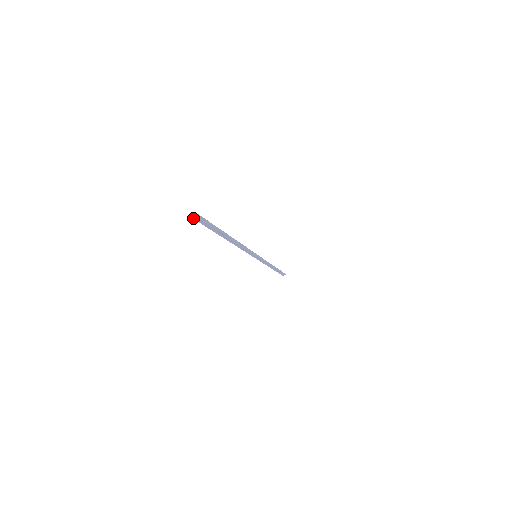
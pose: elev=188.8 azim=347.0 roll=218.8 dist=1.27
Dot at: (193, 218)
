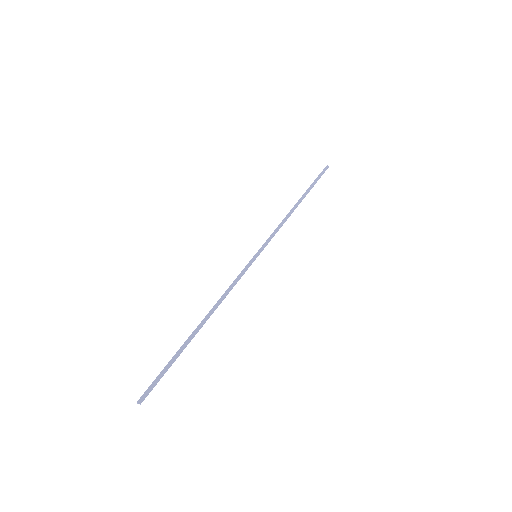
Dot at: (141, 399)
